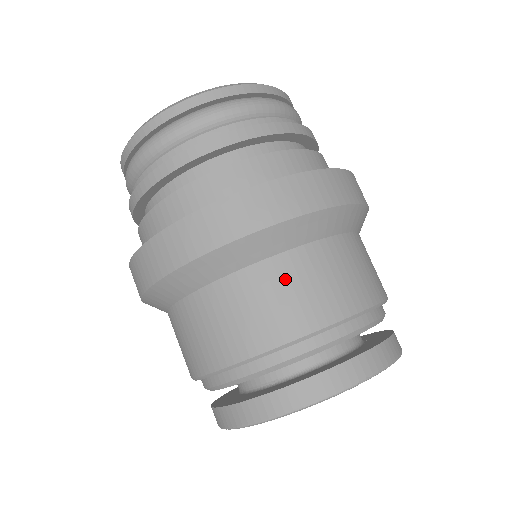
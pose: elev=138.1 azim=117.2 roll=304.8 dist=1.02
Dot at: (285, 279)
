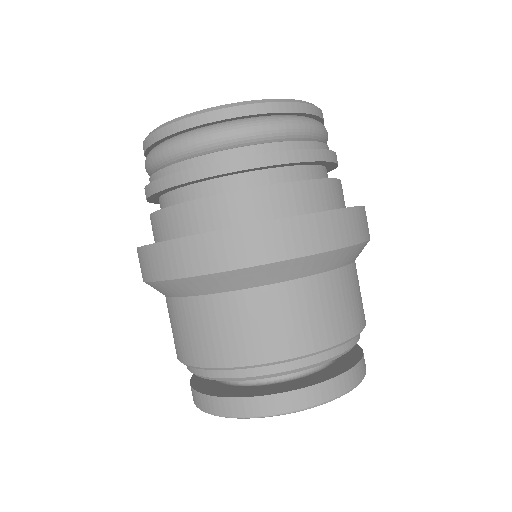
Dot at: (261, 310)
